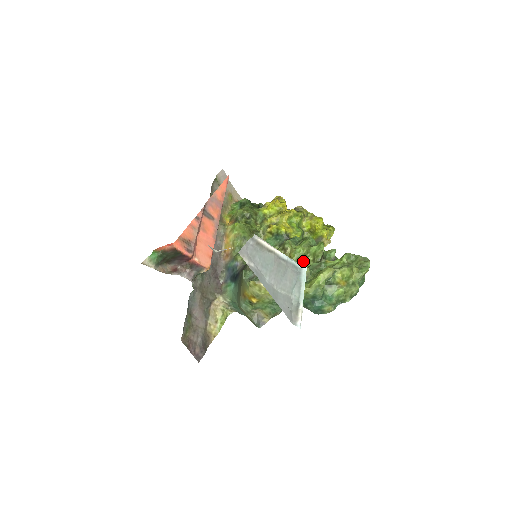
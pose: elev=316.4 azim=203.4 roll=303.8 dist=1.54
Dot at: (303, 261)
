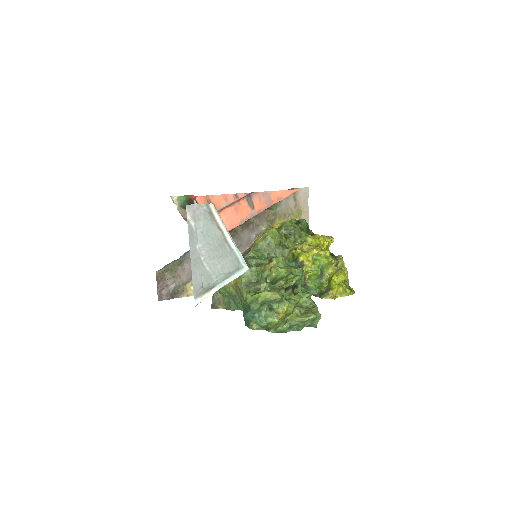
Dot at: (277, 281)
